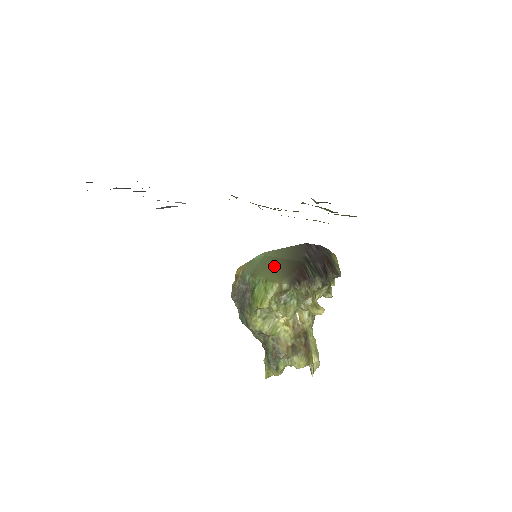
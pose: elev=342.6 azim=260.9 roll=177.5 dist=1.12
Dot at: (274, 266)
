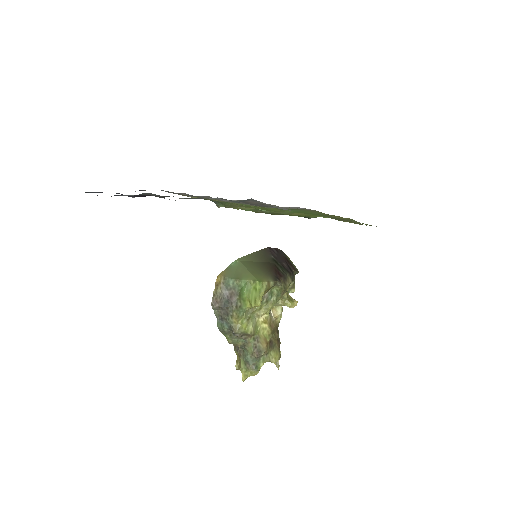
Dot at: (253, 268)
